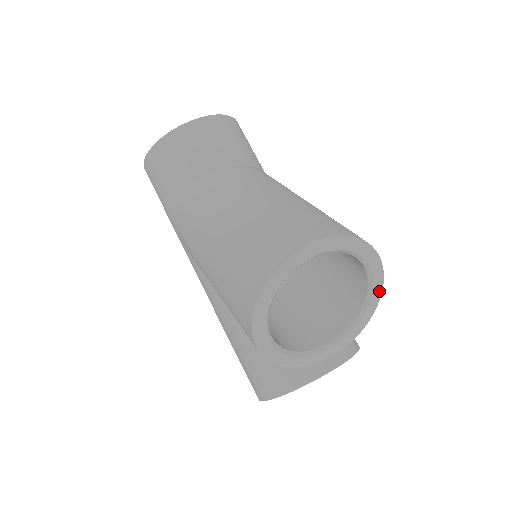
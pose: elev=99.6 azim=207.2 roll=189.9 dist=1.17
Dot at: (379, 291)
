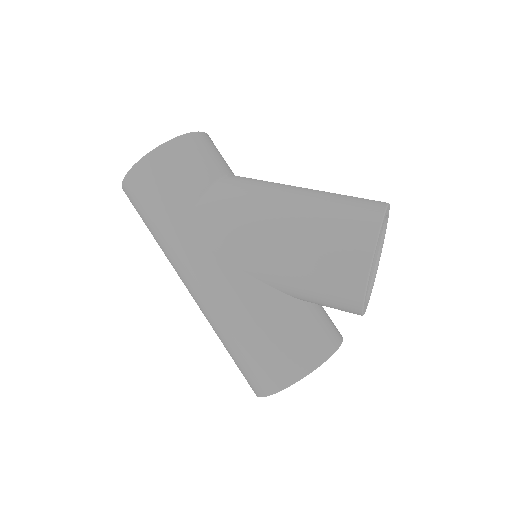
Dot at: (378, 264)
